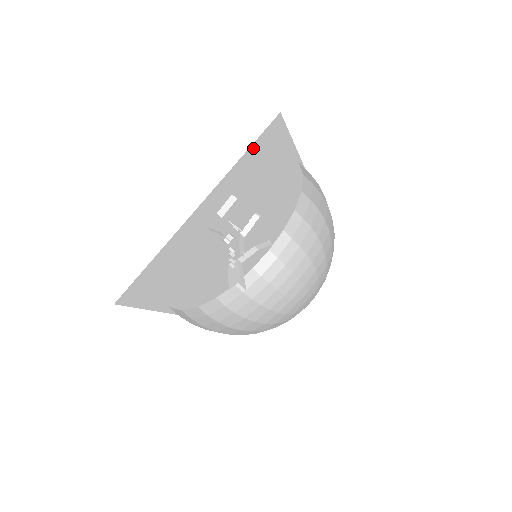
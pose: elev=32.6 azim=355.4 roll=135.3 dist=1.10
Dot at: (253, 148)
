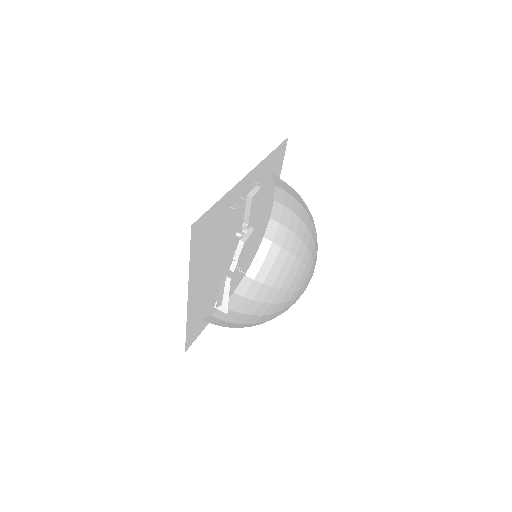
Dot at: (274, 153)
